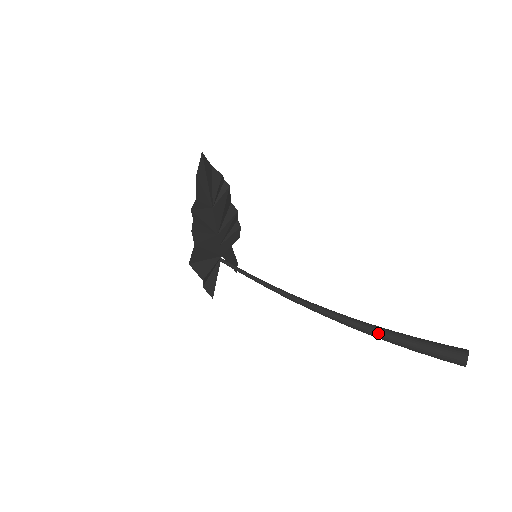
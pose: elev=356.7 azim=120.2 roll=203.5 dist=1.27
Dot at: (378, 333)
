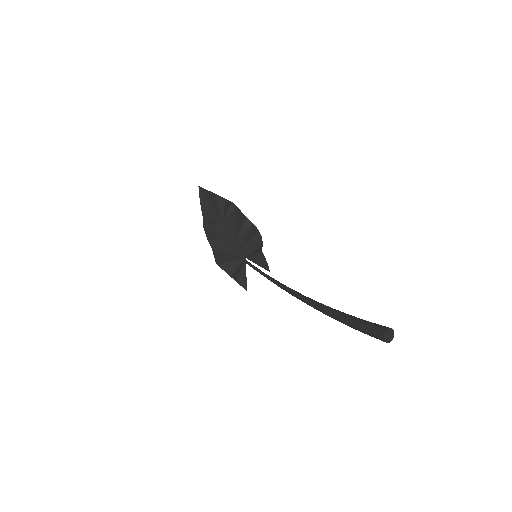
Dot at: (331, 314)
